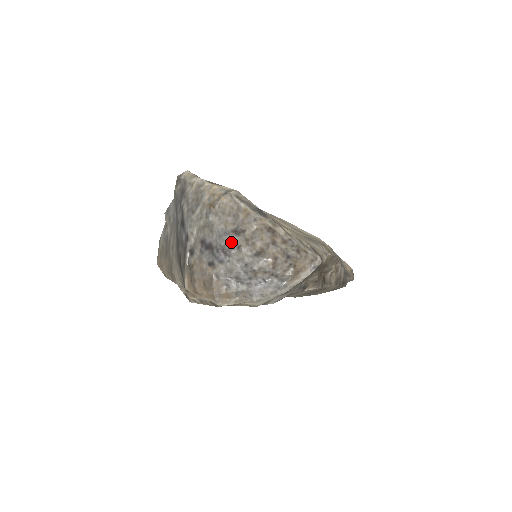
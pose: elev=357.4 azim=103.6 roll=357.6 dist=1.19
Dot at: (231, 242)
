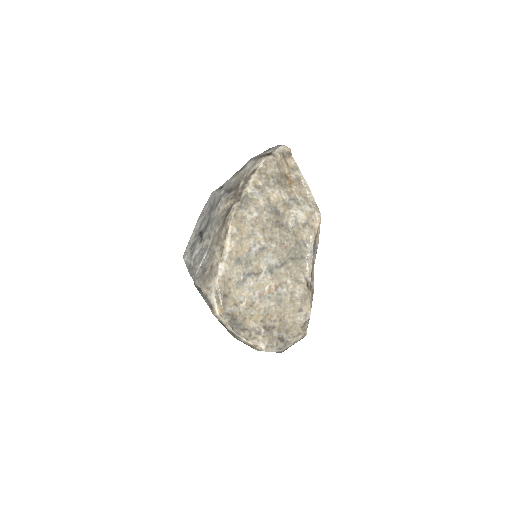
Dot at: occluded
